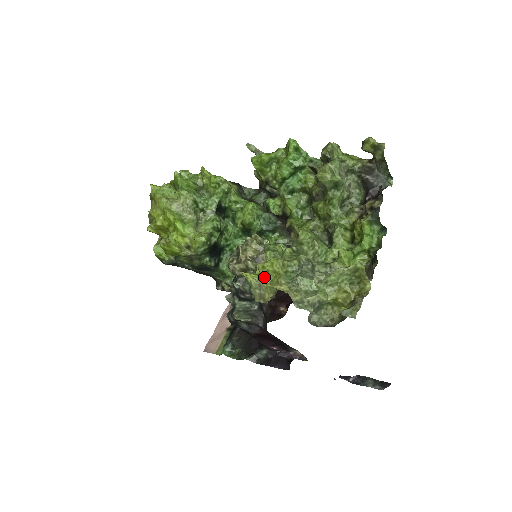
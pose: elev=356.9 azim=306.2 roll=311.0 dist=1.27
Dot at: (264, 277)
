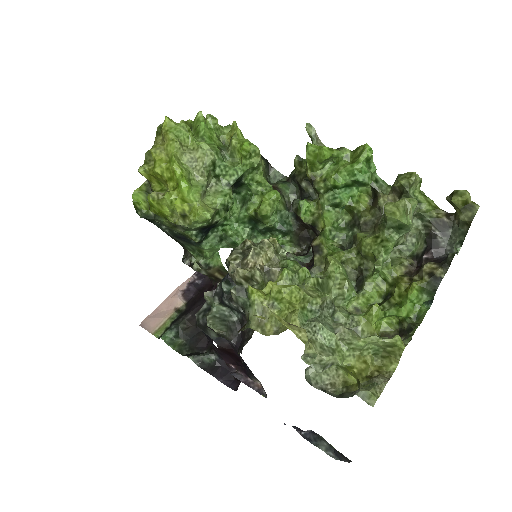
Dot at: (273, 302)
